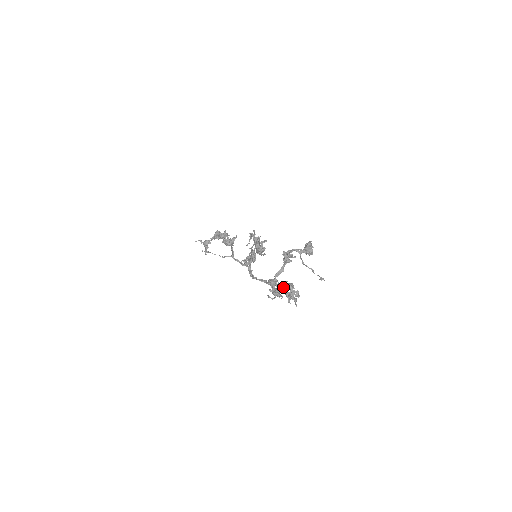
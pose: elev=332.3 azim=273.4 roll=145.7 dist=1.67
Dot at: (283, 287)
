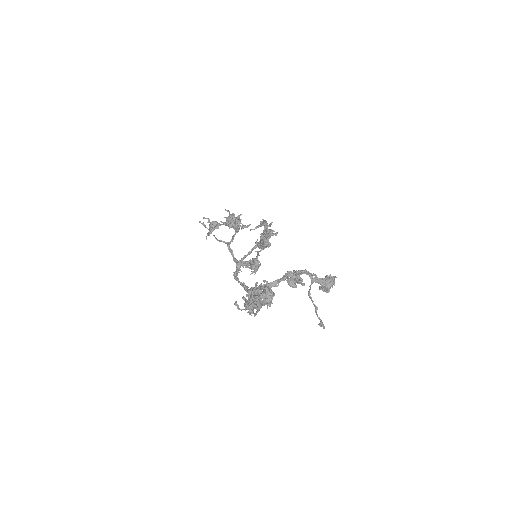
Dot at: (256, 284)
